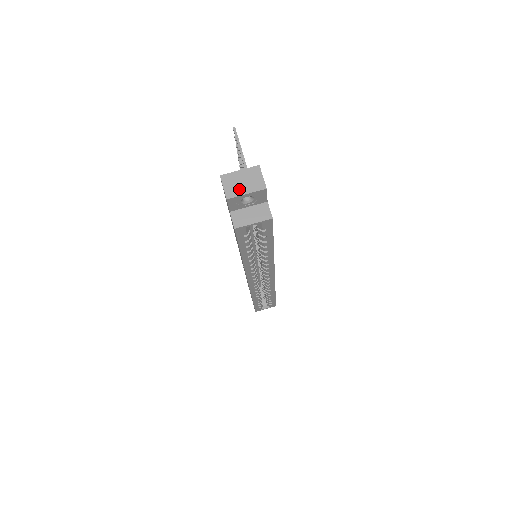
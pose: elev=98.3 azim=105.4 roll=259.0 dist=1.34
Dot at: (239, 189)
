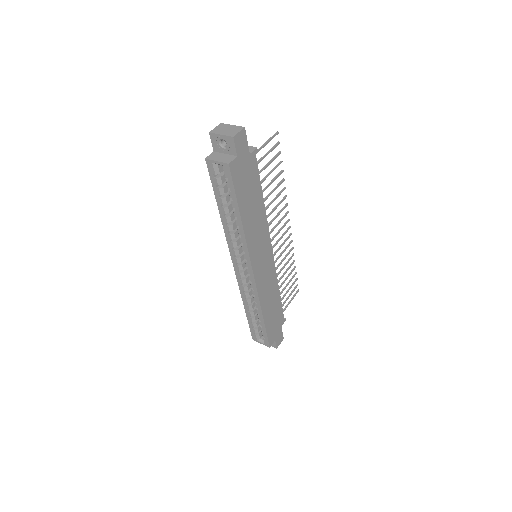
Dot at: (221, 131)
